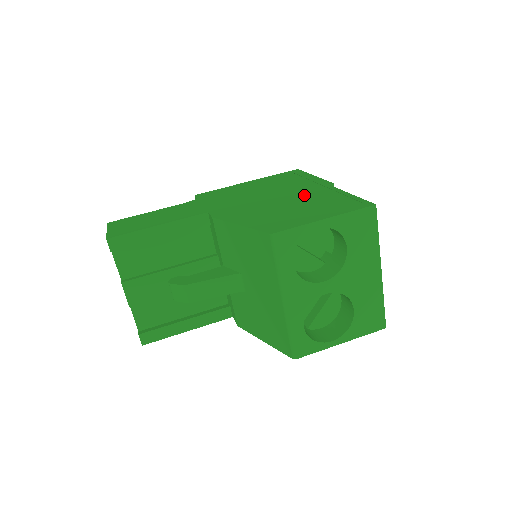
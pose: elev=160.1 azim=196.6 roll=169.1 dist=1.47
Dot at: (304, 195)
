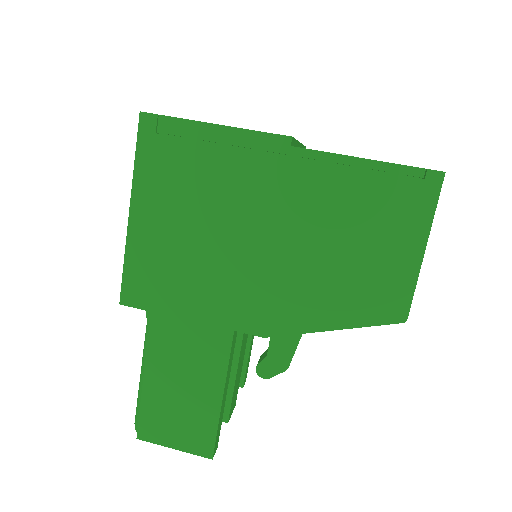
Dot at: (304, 205)
